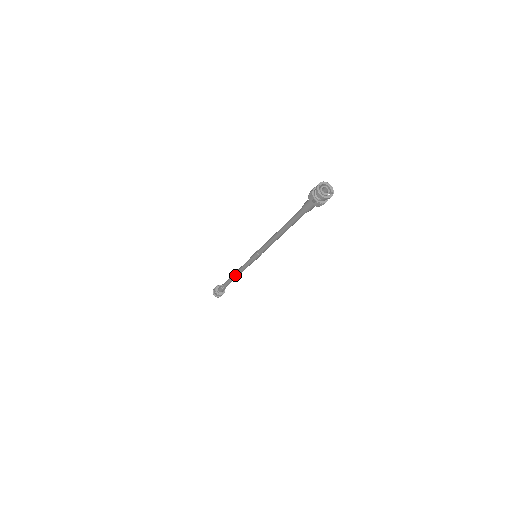
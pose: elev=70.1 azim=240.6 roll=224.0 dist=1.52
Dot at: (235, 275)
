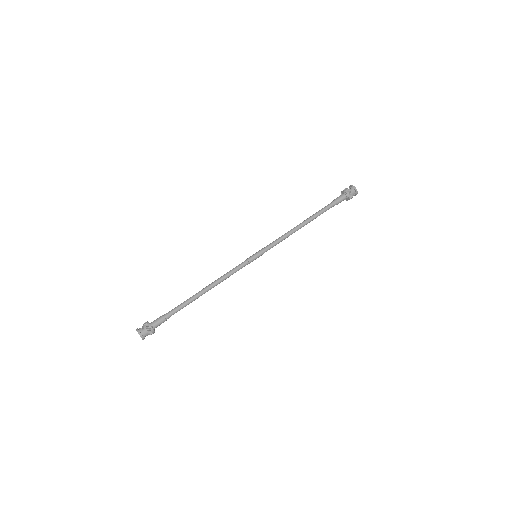
Dot at: (207, 286)
